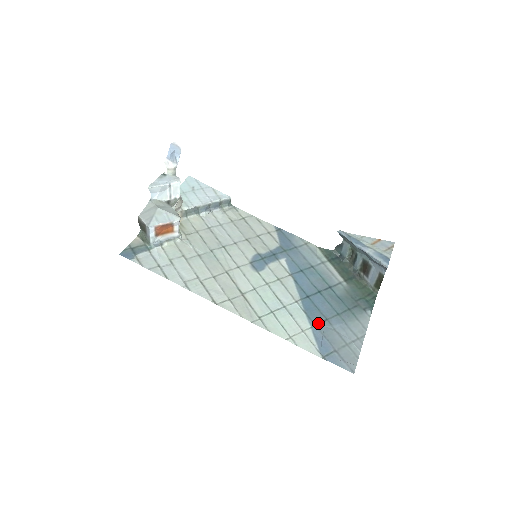
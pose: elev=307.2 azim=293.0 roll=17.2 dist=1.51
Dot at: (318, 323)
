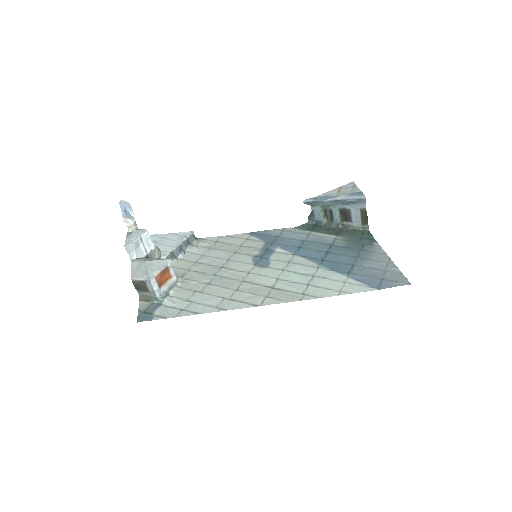
Dot at: (349, 271)
